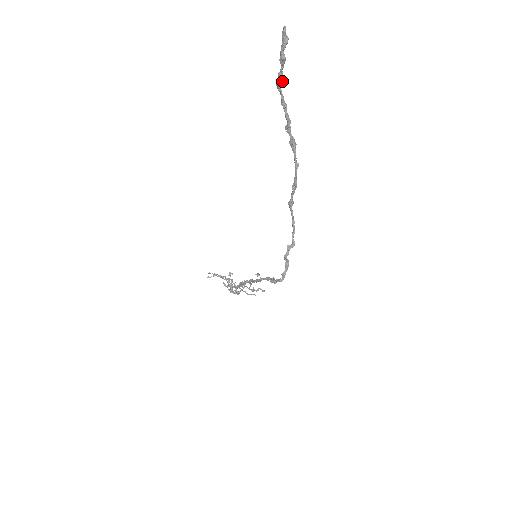
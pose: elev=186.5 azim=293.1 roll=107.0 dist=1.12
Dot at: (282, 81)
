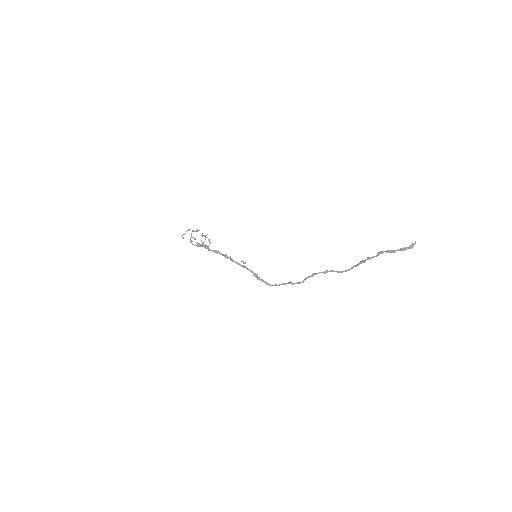
Dot at: (392, 252)
